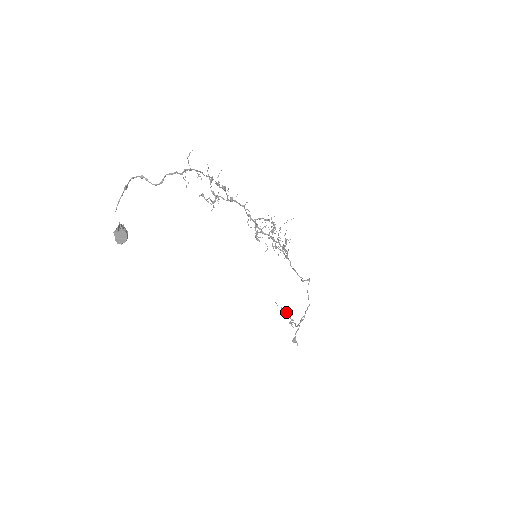
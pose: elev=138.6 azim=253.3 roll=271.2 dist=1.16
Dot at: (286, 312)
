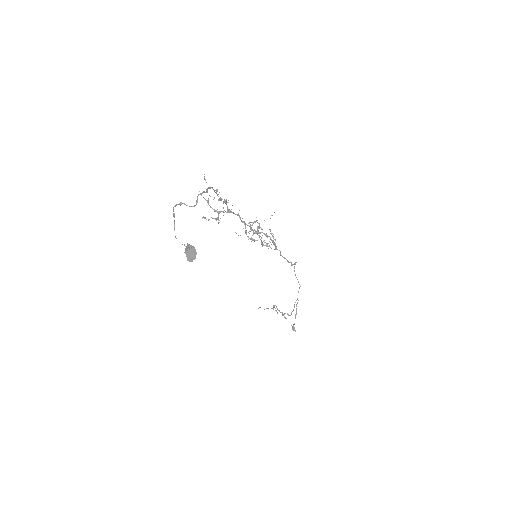
Dot at: occluded
